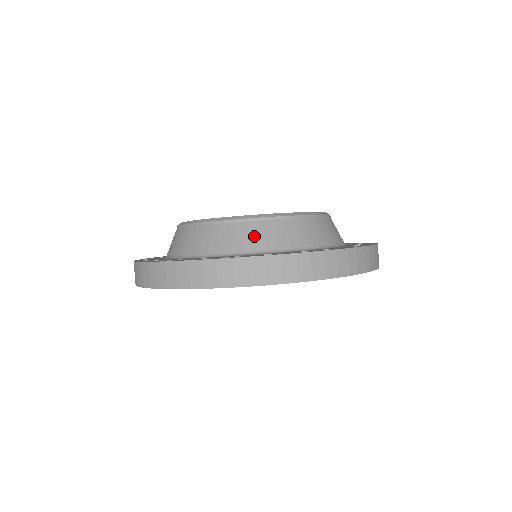
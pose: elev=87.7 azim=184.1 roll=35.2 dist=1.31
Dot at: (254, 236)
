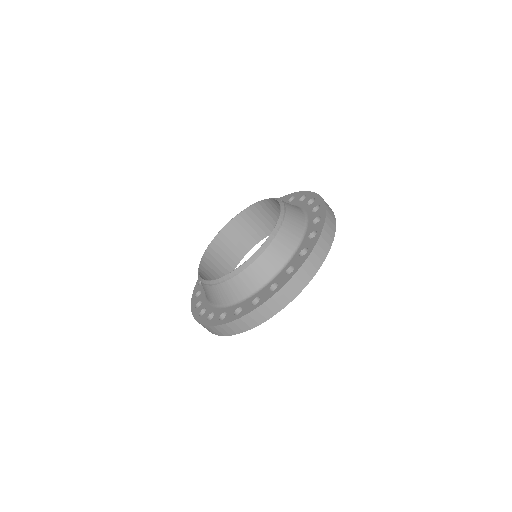
Dot at: (210, 295)
